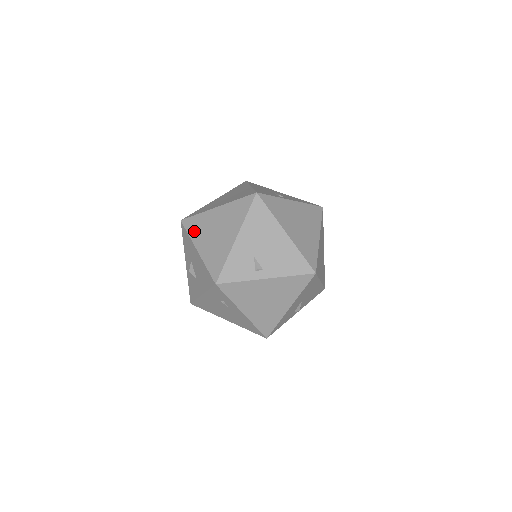
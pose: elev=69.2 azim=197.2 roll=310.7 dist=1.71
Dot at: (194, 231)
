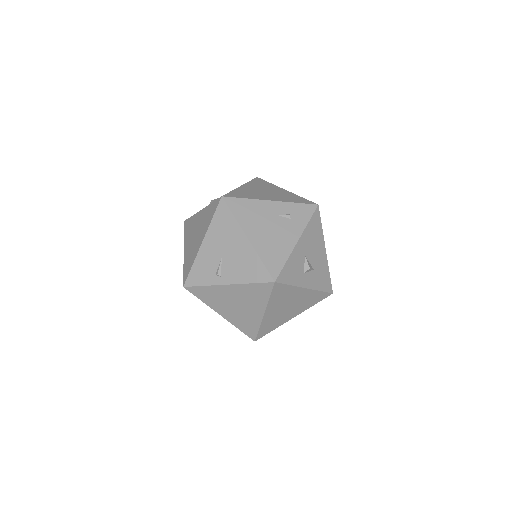
Dot at: occluded
